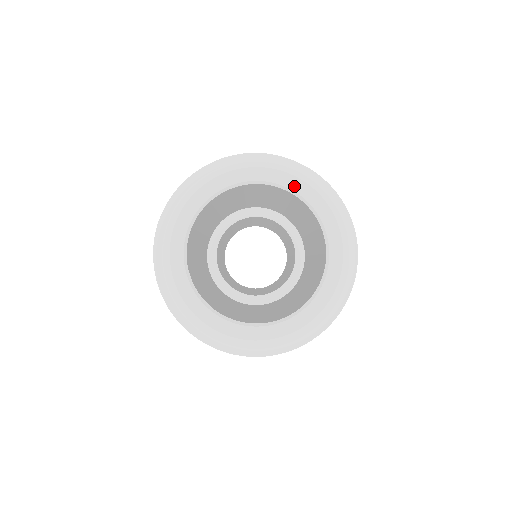
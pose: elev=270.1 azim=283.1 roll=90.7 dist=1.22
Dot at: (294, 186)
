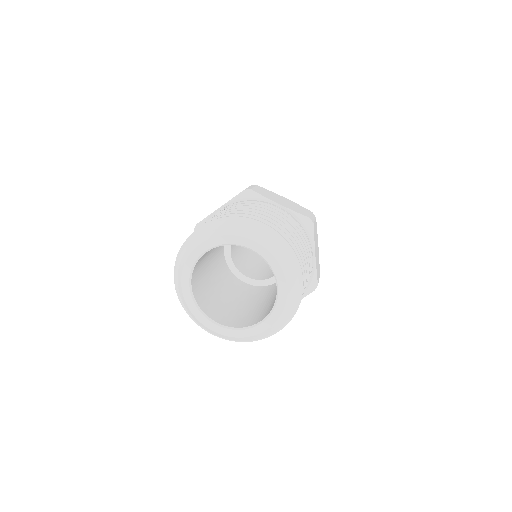
Dot at: (264, 254)
